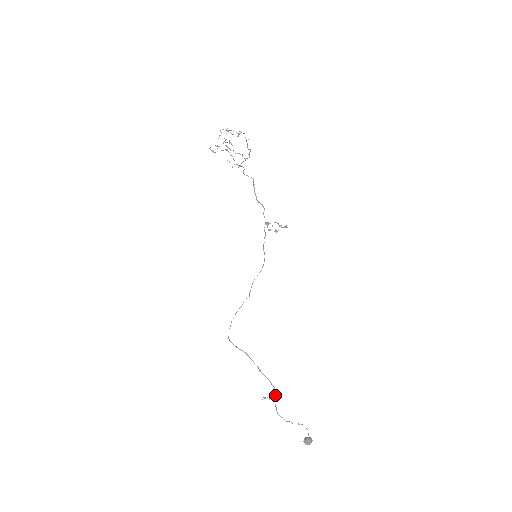
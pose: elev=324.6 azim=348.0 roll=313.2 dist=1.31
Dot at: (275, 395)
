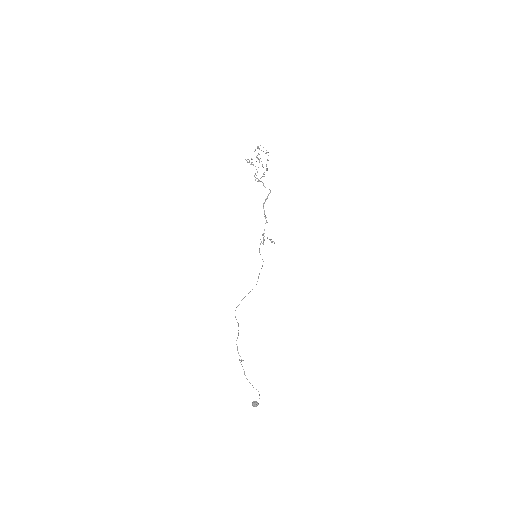
Dot at: (240, 362)
